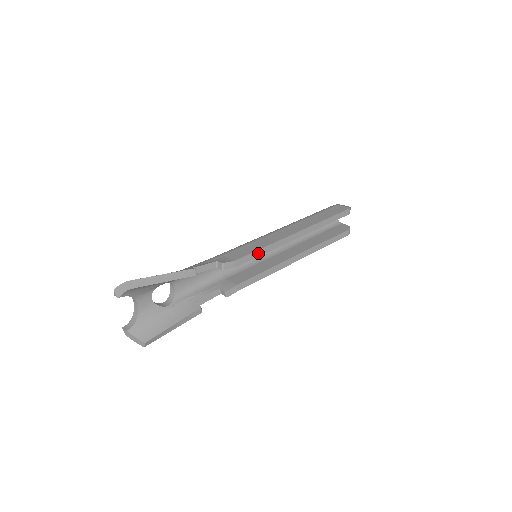
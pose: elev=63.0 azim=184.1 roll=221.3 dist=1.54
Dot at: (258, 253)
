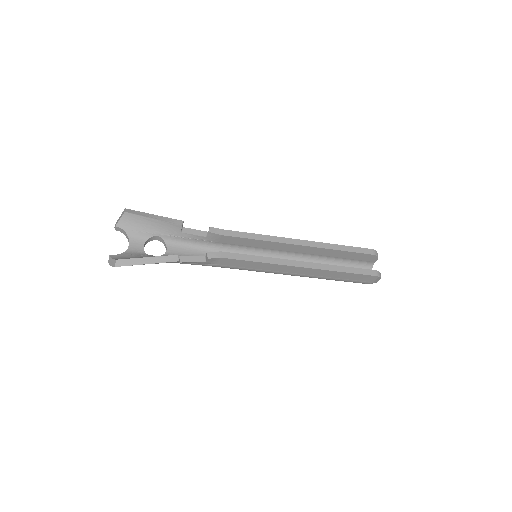
Dot at: (250, 236)
